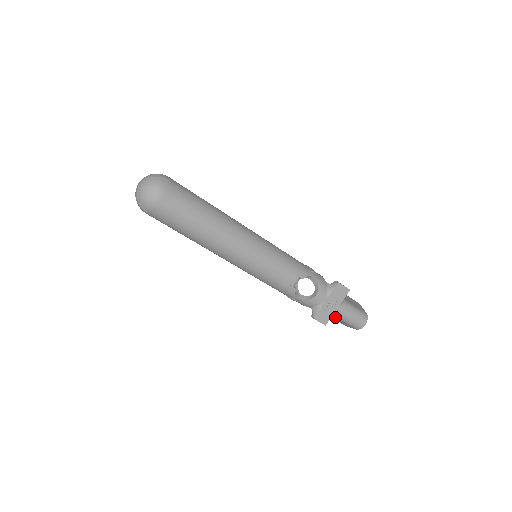
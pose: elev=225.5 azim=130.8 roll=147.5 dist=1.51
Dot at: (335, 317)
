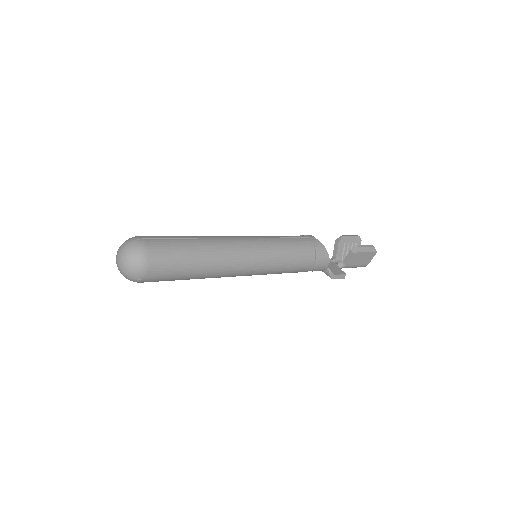
Dot at: (335, 255)
